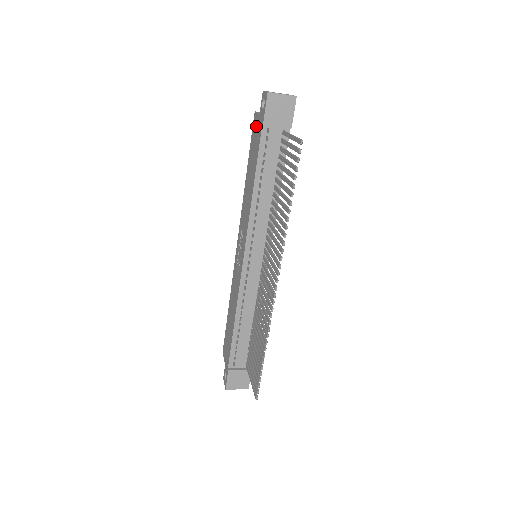
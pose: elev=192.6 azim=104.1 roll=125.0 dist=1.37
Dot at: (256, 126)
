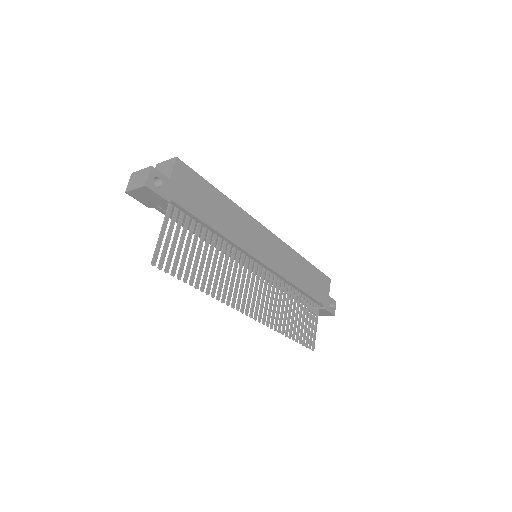
Dot at: occluded
